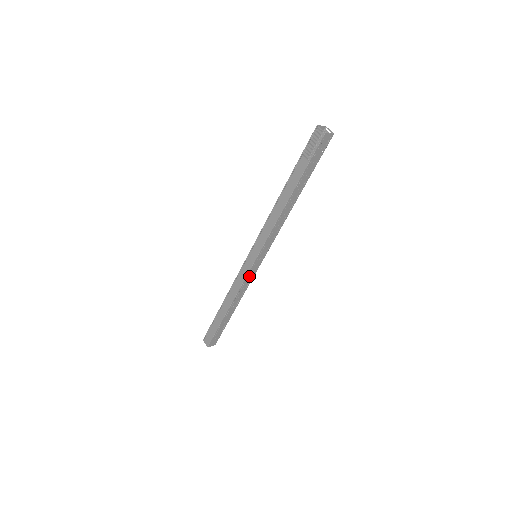
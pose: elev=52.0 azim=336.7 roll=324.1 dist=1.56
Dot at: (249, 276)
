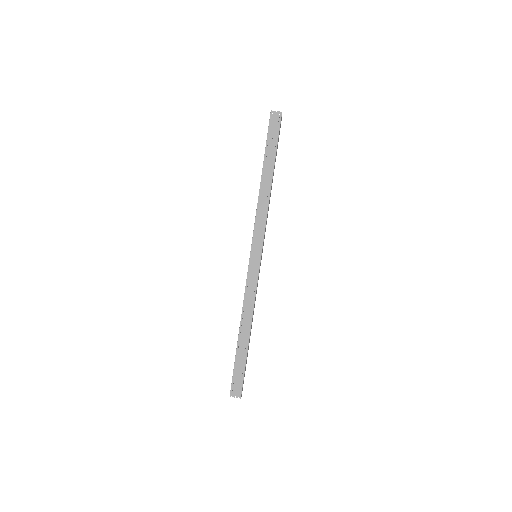
Dot at: (251, 279)
